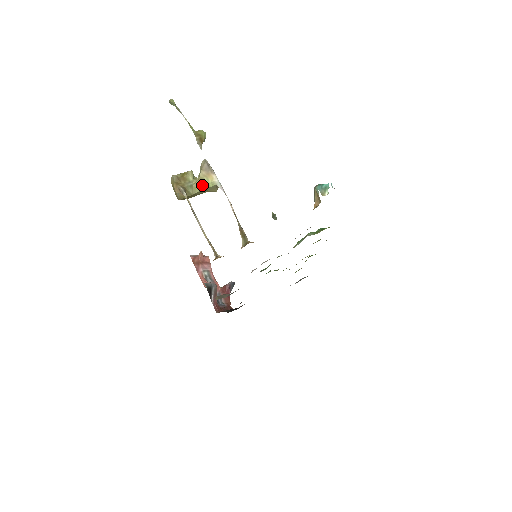
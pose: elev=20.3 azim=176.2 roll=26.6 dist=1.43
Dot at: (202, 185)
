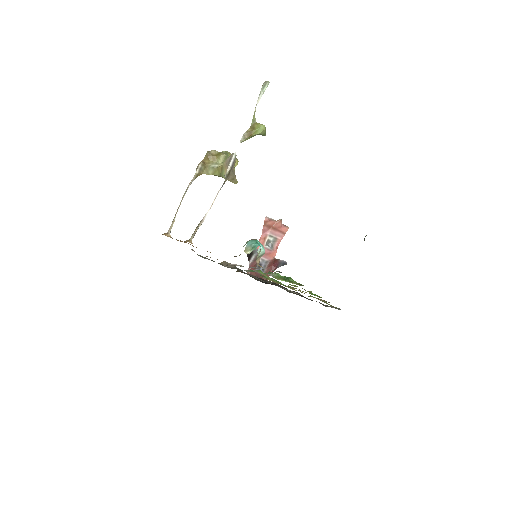
Dot at: (221, 172)
